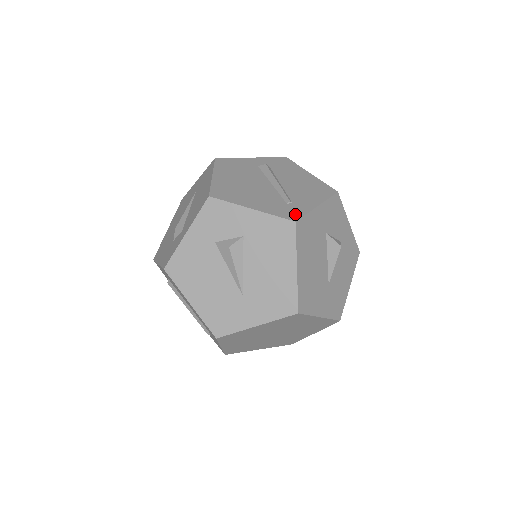
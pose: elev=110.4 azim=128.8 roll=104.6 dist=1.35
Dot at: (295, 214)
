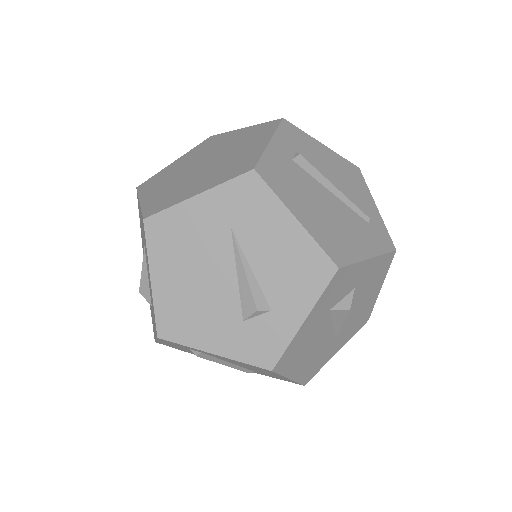
Dot at: (386, 237)
